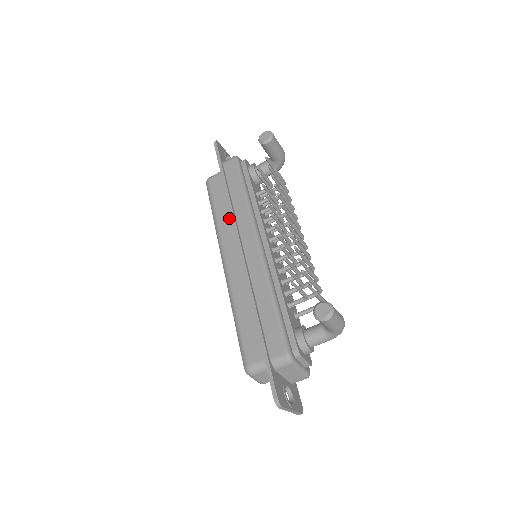
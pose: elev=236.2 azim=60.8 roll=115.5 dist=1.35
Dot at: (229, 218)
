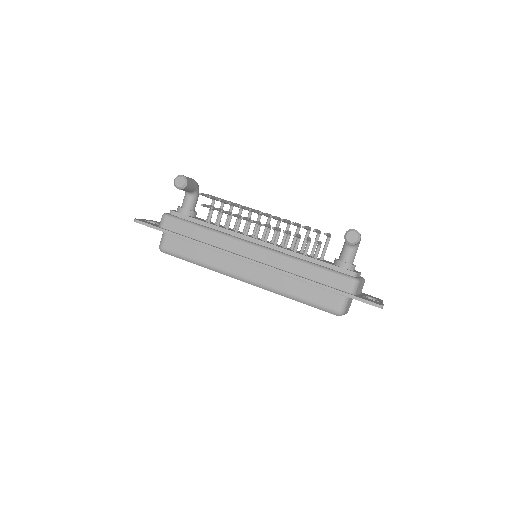
Dot at: (213, 254)
